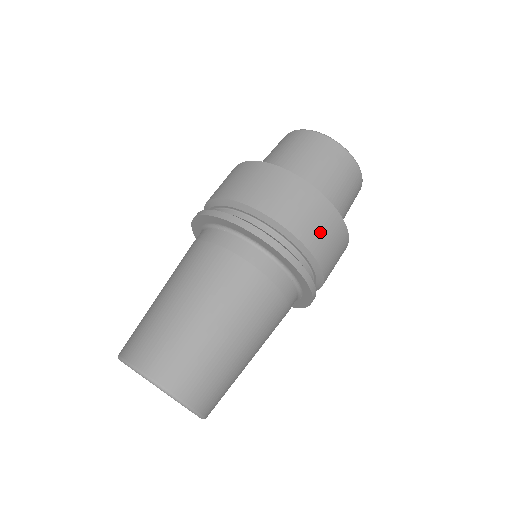
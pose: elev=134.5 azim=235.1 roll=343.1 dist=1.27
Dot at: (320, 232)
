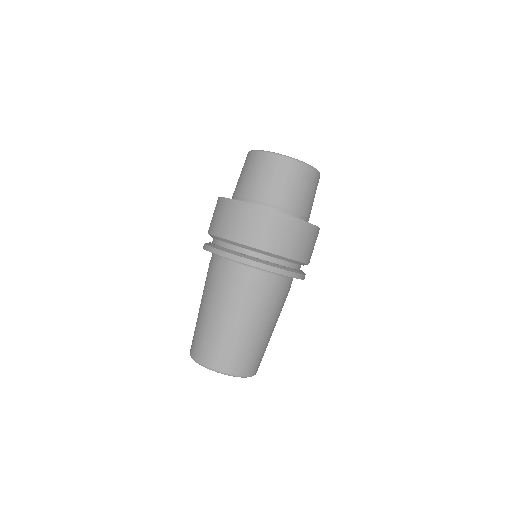
Dot at: (288, 240)
